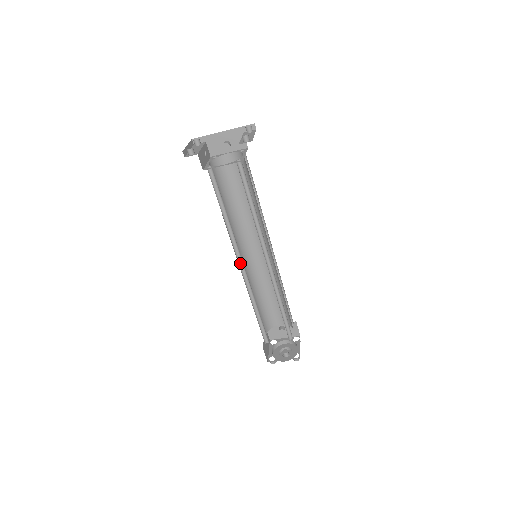
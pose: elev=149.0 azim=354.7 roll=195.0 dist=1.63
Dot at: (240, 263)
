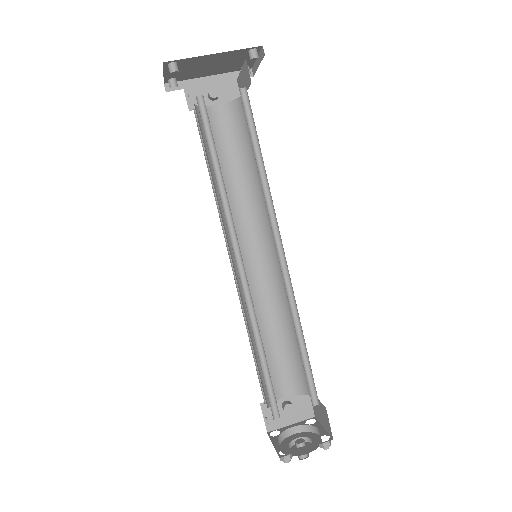
Dot at: (236, 260)
